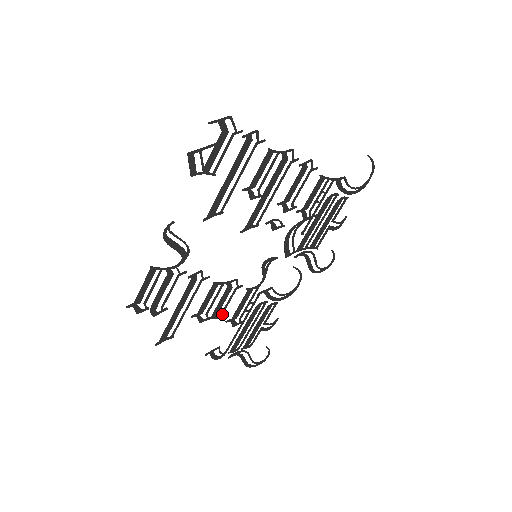
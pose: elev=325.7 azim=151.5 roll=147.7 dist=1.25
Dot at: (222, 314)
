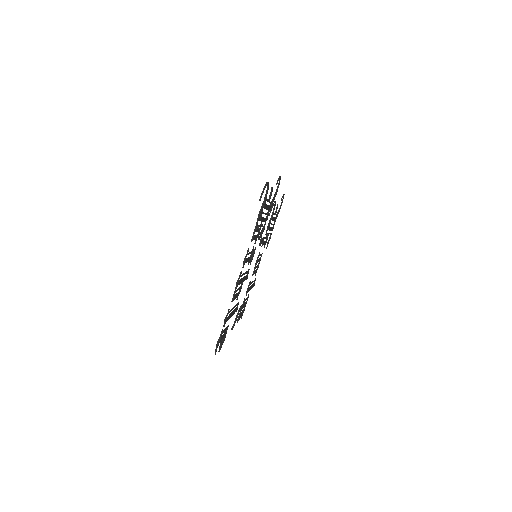
Dot at: occluded
